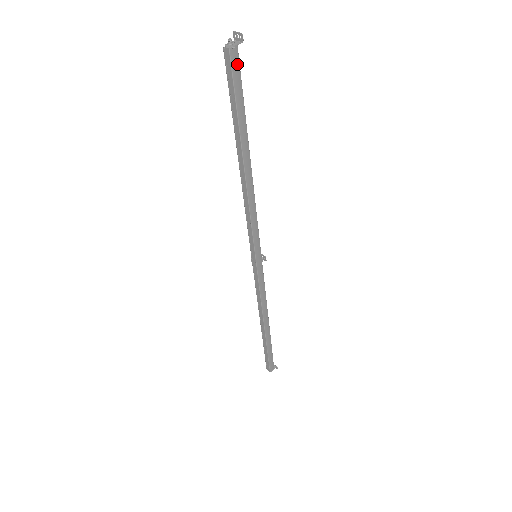
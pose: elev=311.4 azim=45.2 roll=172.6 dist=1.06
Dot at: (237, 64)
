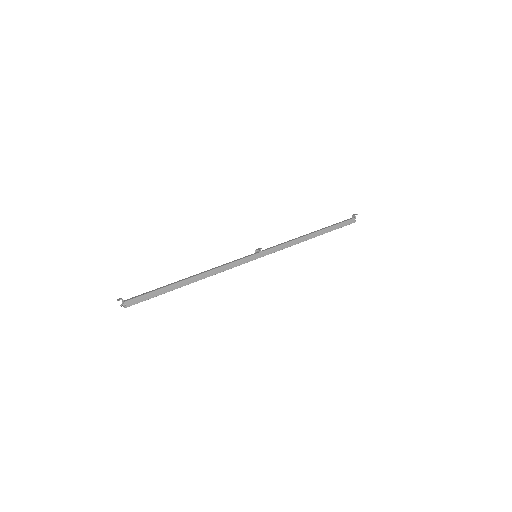
Dot at: (134, 300)
